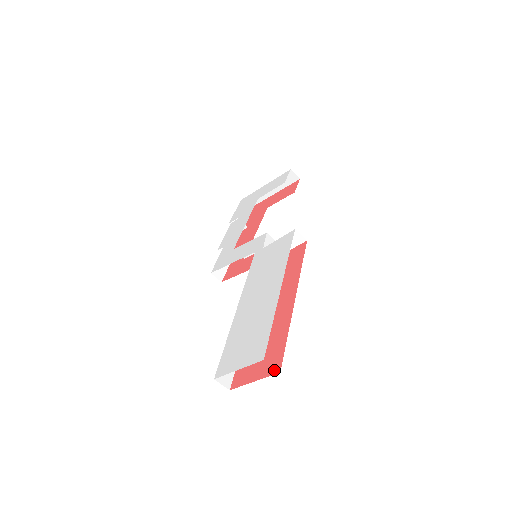
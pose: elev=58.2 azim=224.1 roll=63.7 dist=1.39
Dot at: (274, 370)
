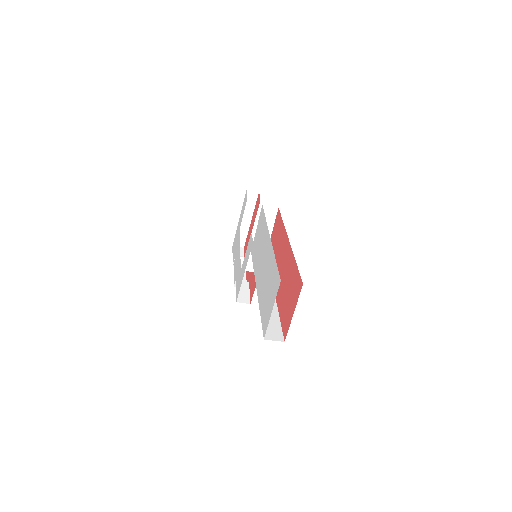
Dot at: (299, 289)
